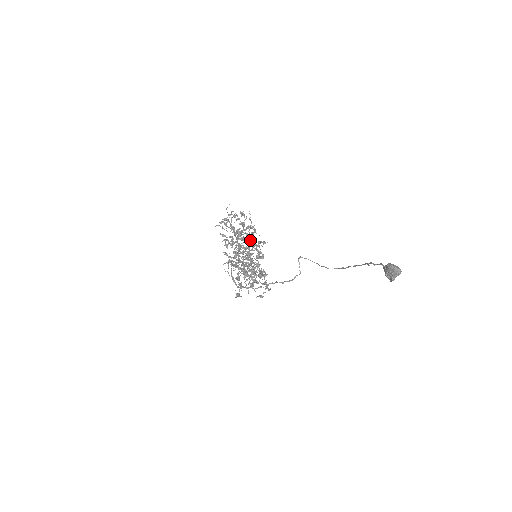
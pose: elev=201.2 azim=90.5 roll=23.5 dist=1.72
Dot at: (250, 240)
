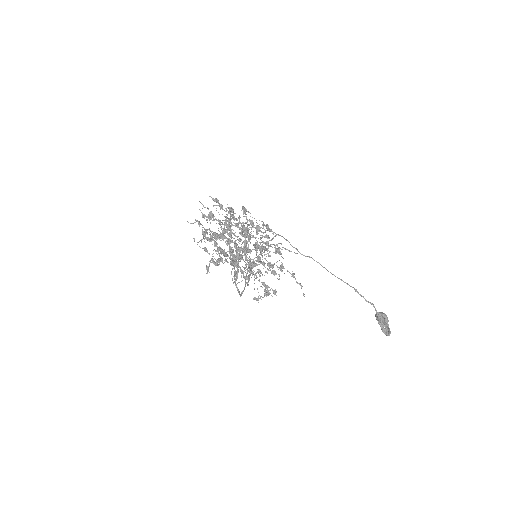
Dot at: occluded
